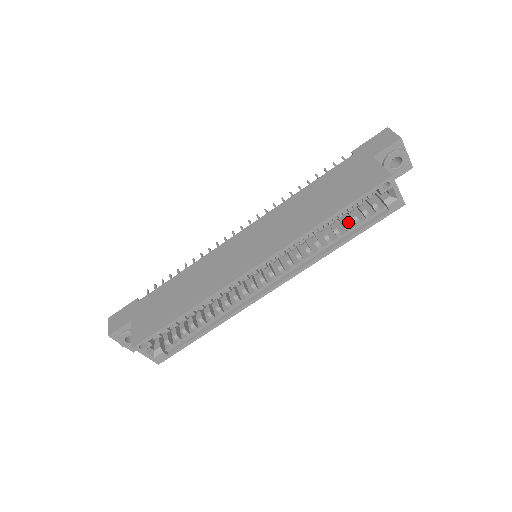
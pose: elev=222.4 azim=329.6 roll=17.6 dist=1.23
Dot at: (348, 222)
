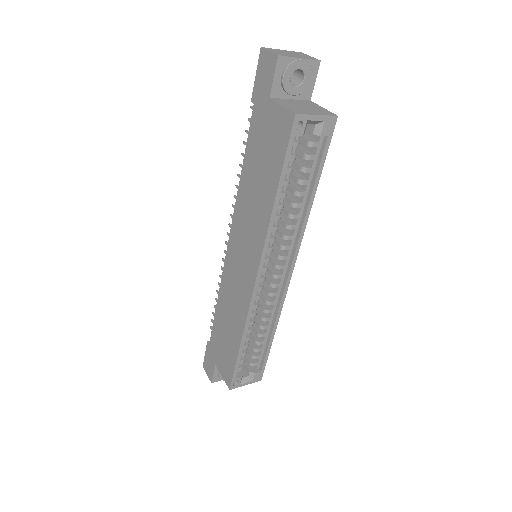
Dot at: (302, 173)
